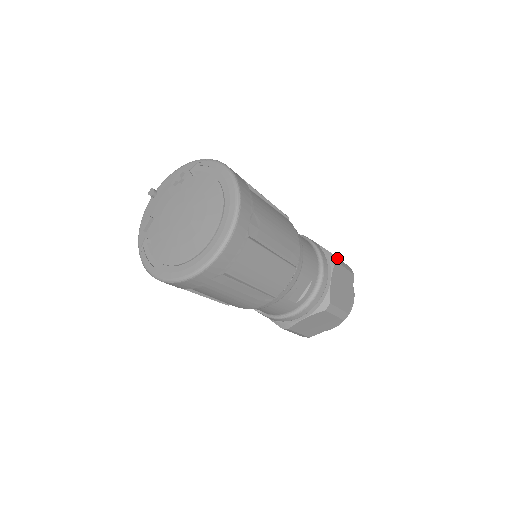
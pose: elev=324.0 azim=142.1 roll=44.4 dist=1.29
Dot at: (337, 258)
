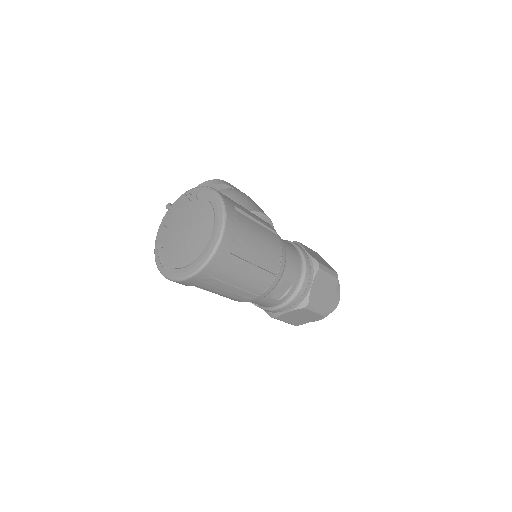
Dot at: (322, 265)
